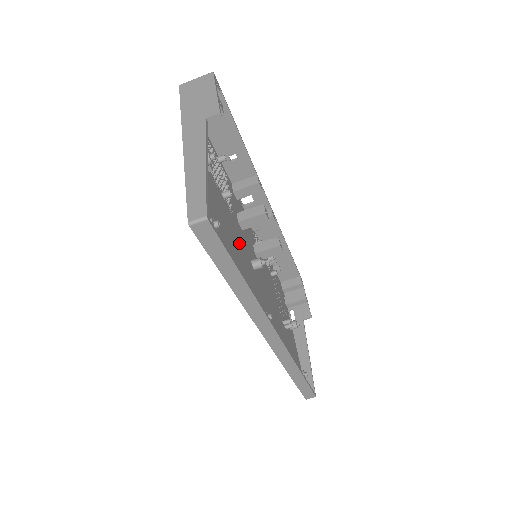
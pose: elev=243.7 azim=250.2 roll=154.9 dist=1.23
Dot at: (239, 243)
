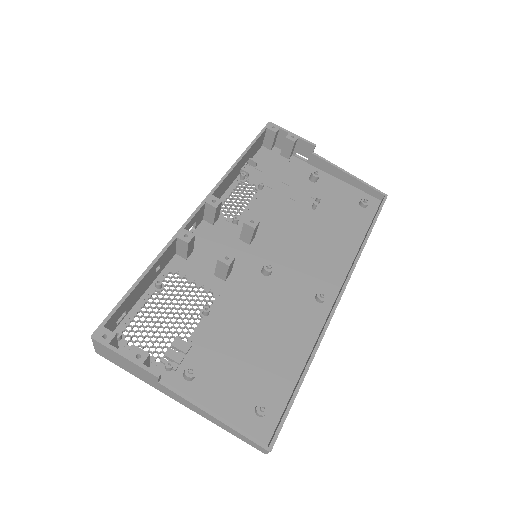
Dot at: (251, 305)
